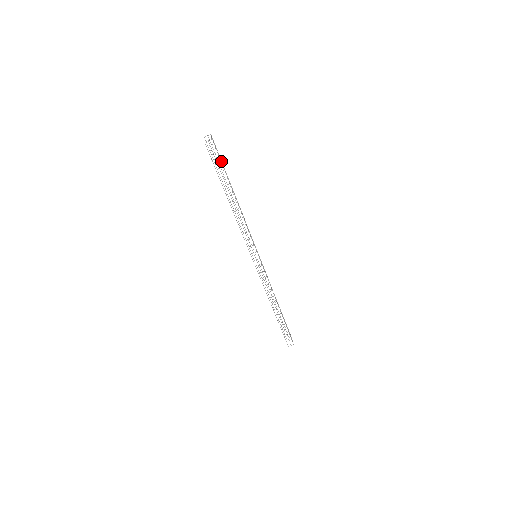
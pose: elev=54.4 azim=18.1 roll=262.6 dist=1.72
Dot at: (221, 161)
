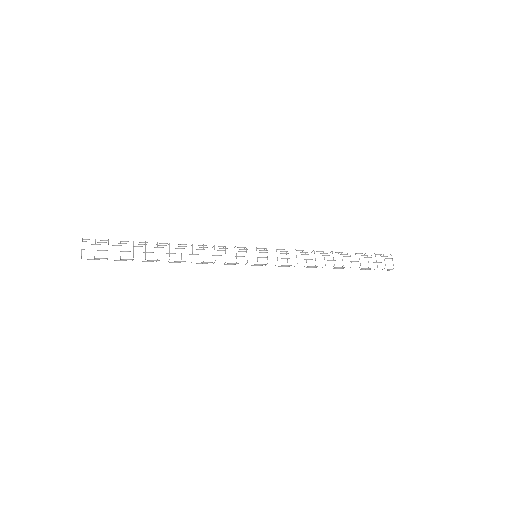
Dot at: (118, 245)
